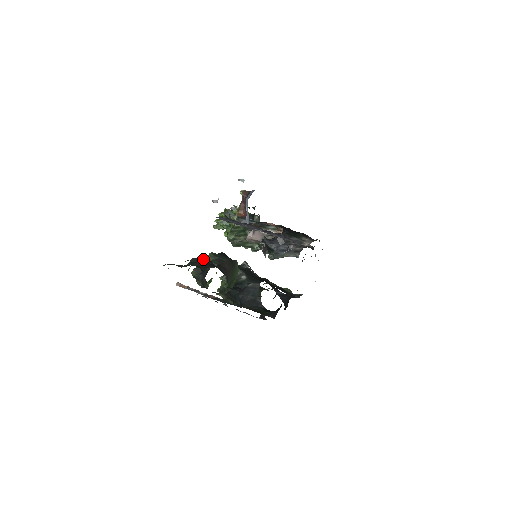
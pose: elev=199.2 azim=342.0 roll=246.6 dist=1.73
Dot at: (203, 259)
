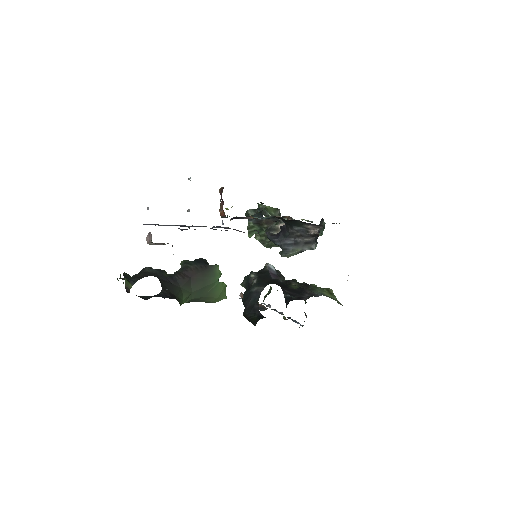
Dot at: (148, 269)
